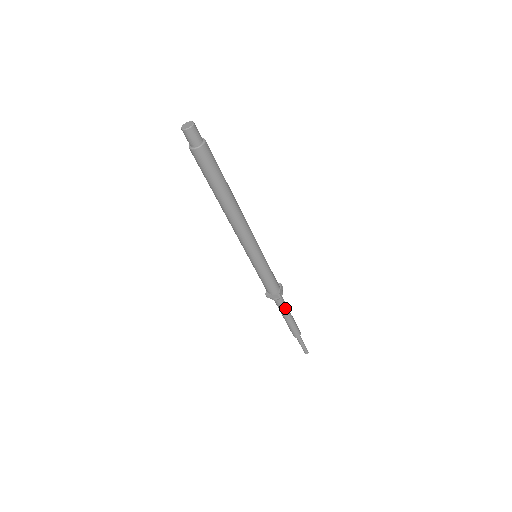
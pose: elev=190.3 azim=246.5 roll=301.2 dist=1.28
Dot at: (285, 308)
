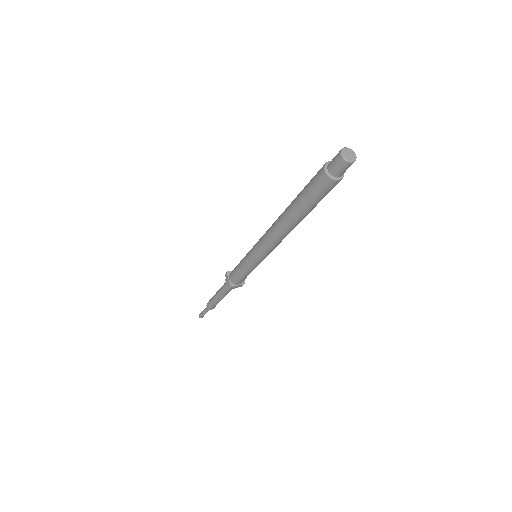
Dot at: occluded
